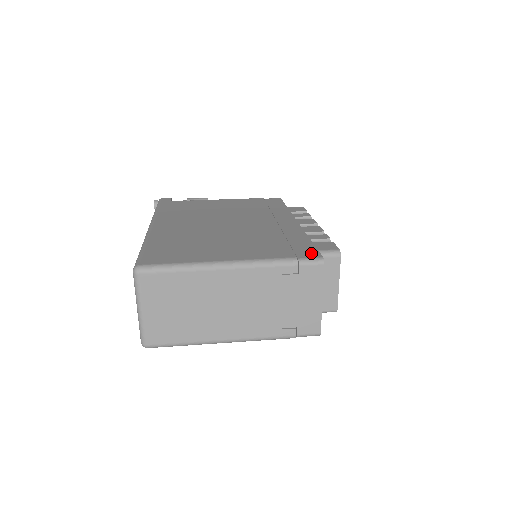
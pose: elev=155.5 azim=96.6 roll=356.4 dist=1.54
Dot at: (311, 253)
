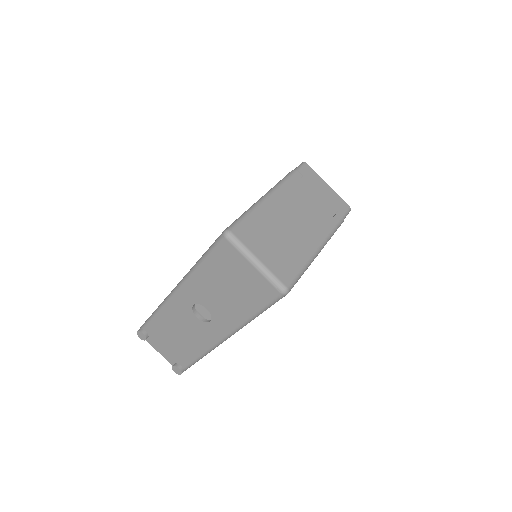
Dot at: occluded
